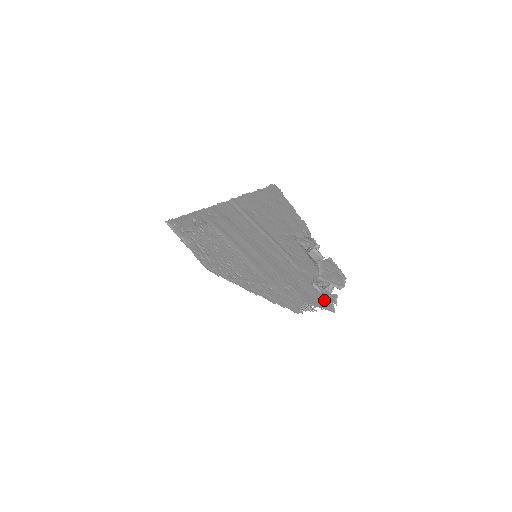
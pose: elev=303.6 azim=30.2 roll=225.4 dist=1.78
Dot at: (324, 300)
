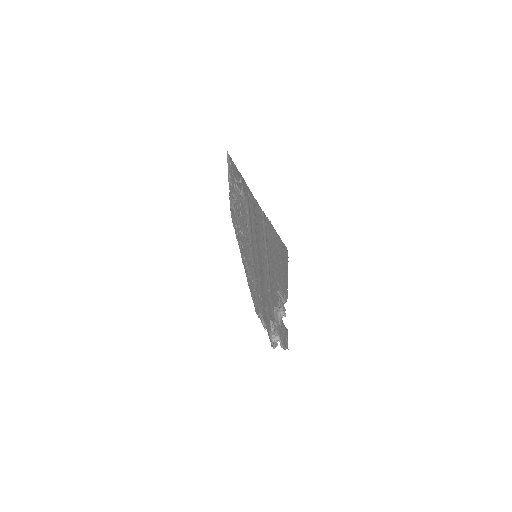
Dot at: occluded
